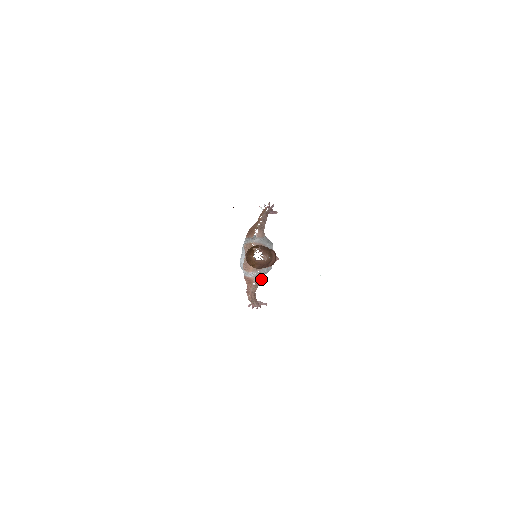
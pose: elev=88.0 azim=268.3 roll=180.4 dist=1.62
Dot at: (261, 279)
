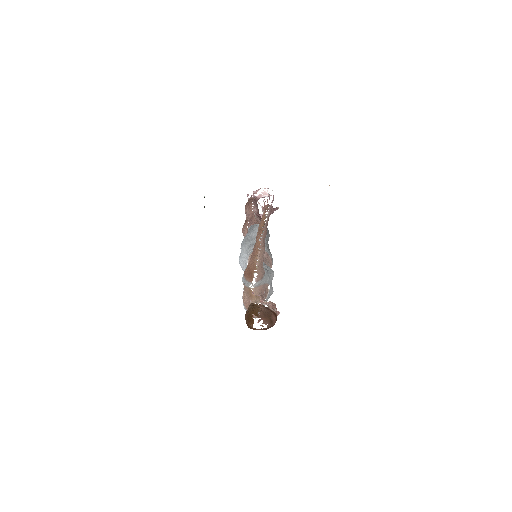
Dot at: occluded
